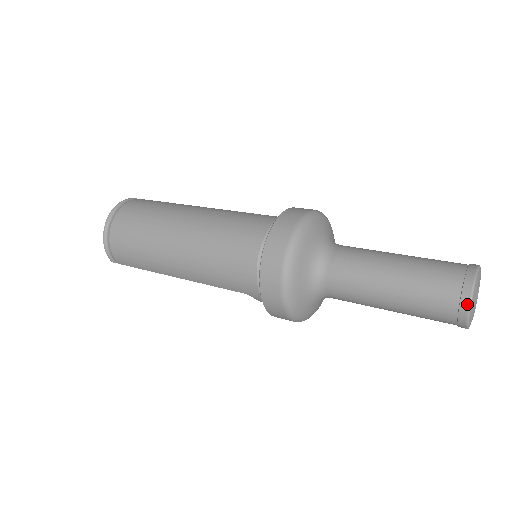
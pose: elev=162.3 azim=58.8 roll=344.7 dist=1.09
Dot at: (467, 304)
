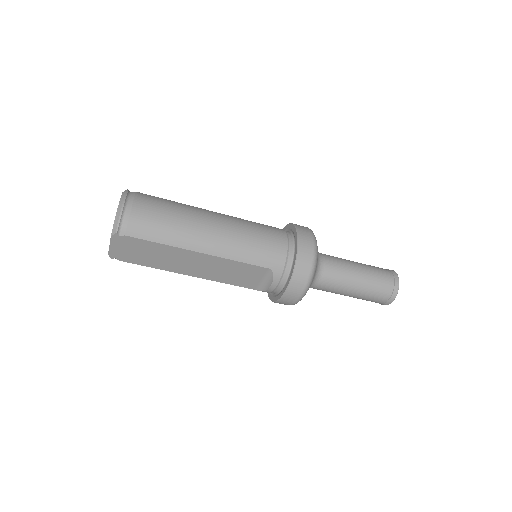
Dot at: (398, 280)
